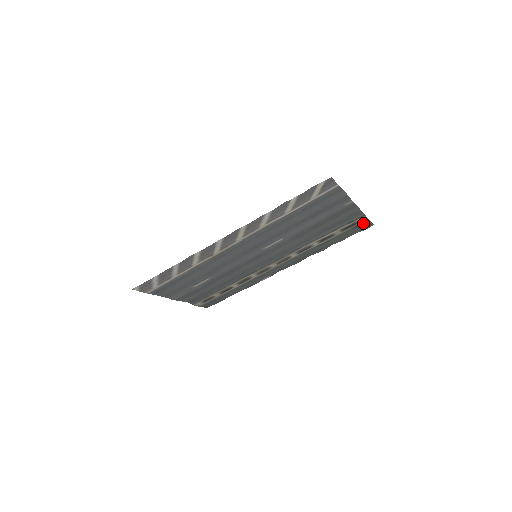
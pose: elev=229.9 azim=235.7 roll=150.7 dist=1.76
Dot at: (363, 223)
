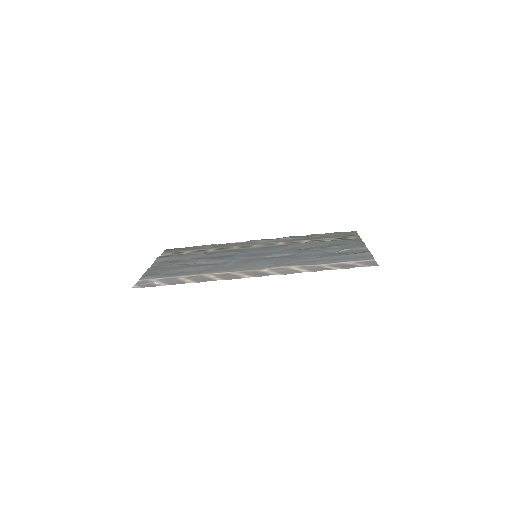
Dot at: (352, 235)
